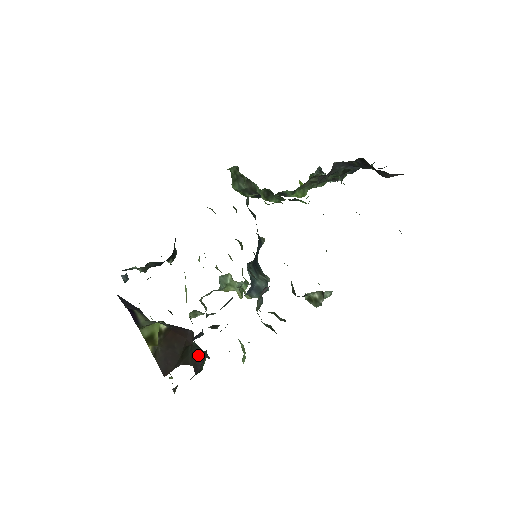
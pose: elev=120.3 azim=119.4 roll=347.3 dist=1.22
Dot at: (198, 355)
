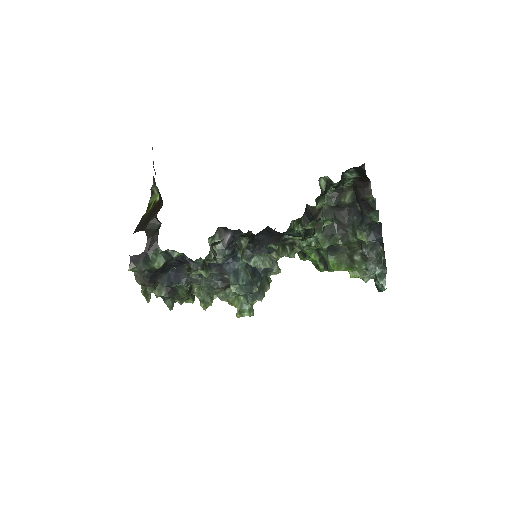
Dot at: (156, 234)
